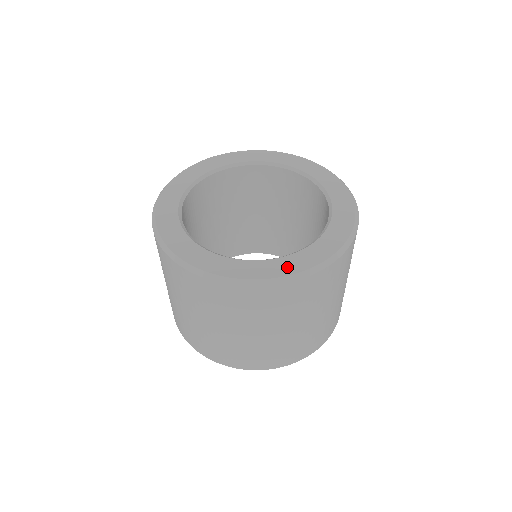
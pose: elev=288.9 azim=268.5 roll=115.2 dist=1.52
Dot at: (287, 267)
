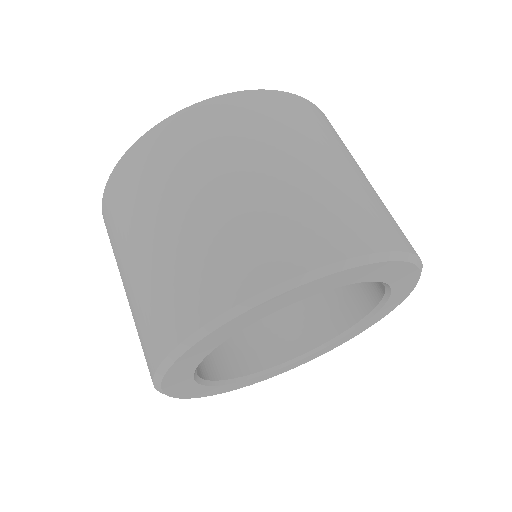
Dot at: occluded
